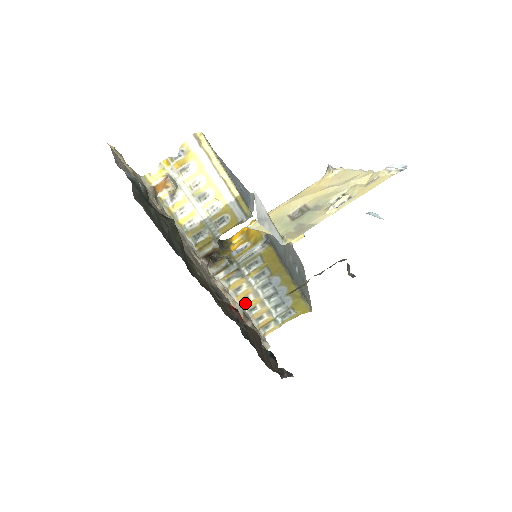
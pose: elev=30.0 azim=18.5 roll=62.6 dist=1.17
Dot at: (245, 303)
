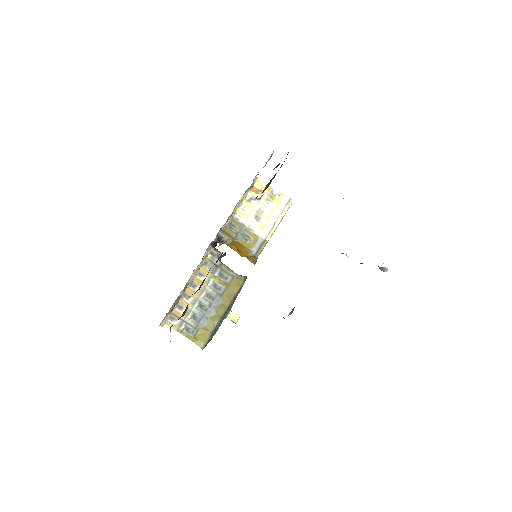
Dot at: (191, 286)
